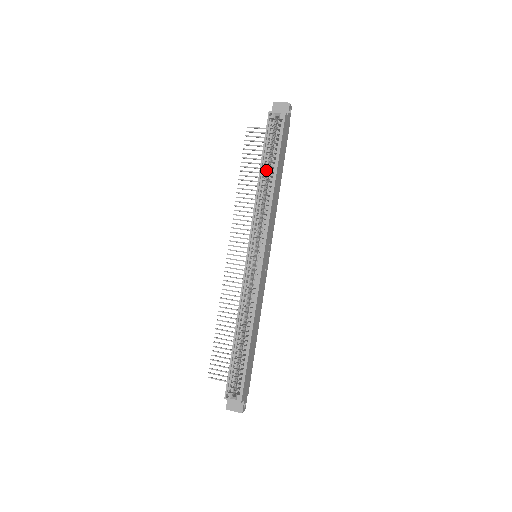
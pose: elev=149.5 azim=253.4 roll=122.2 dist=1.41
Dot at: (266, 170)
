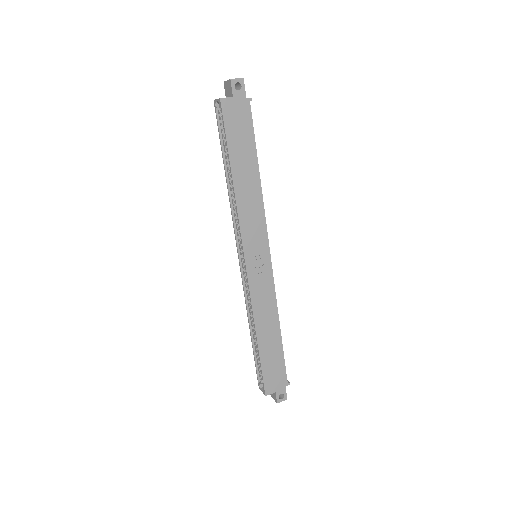
Dot at: (229, 168)
